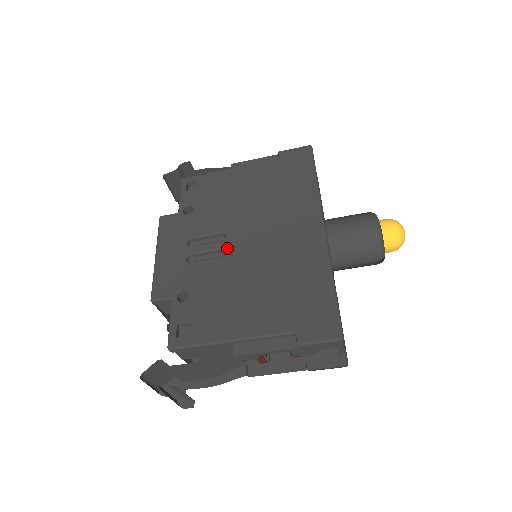
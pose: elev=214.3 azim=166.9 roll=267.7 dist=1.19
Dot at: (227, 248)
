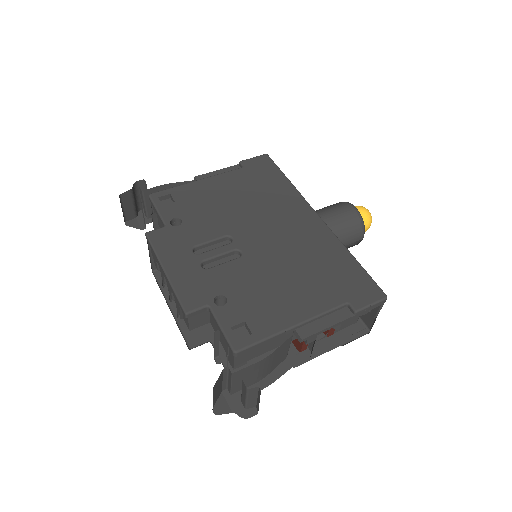
Dot at: (240, 248)
